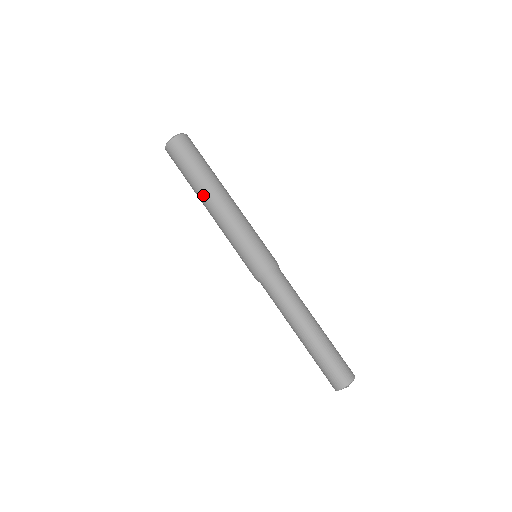
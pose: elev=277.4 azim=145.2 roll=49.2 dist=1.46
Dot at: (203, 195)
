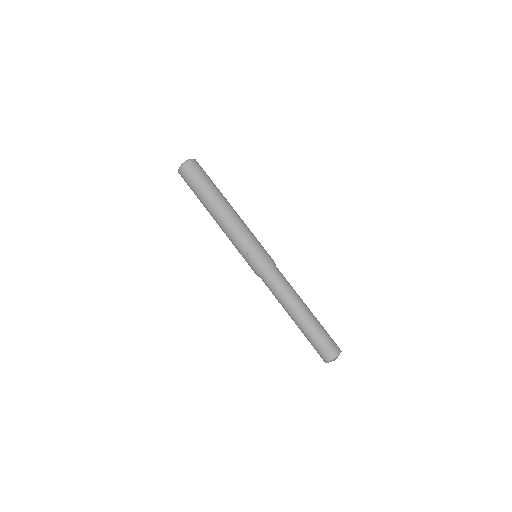
Dot at: (212, 207)
